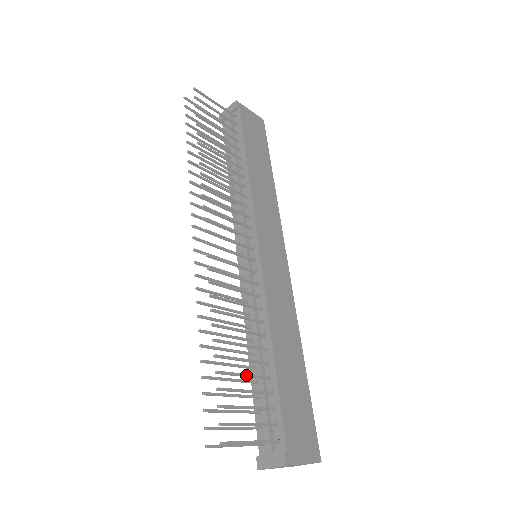
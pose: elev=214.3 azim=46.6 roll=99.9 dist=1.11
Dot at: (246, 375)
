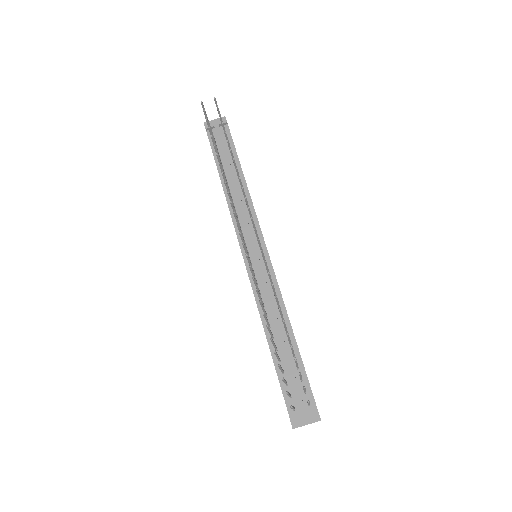
Dot at: occluded
